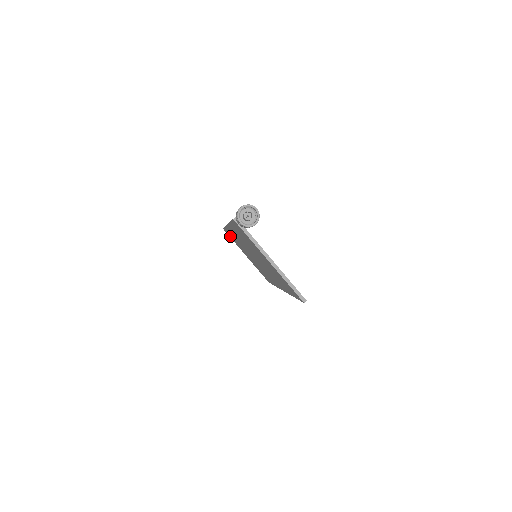
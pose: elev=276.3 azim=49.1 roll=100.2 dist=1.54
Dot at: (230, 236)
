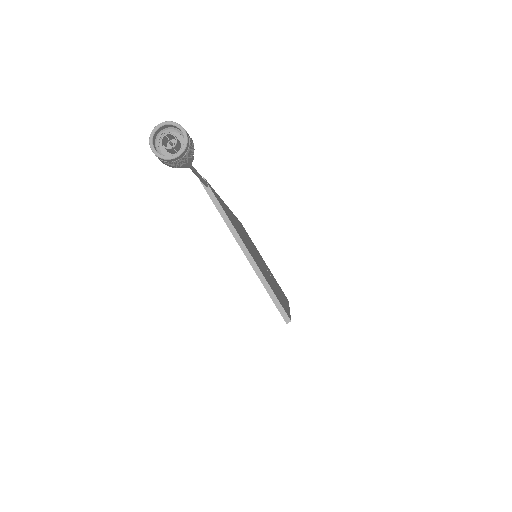
Dot at: occluded
